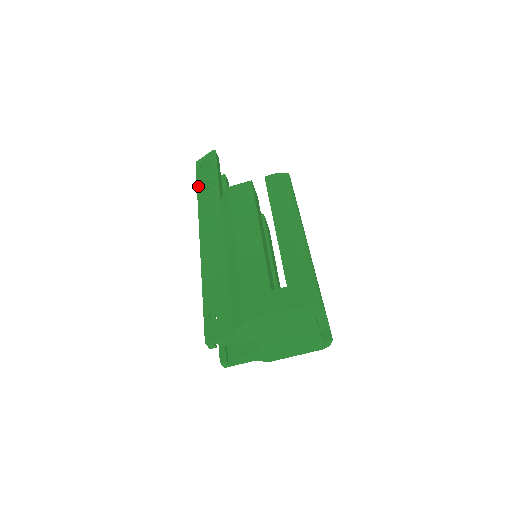
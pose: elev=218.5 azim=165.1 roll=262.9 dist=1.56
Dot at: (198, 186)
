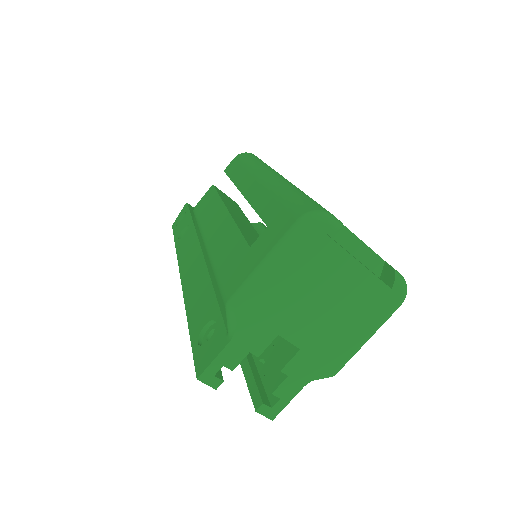
Dot at: (175, 239)
